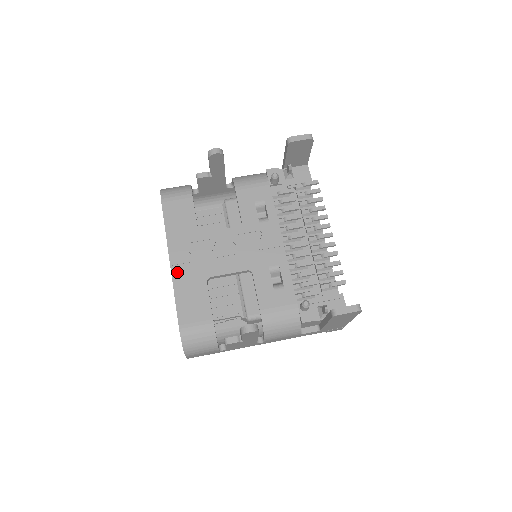
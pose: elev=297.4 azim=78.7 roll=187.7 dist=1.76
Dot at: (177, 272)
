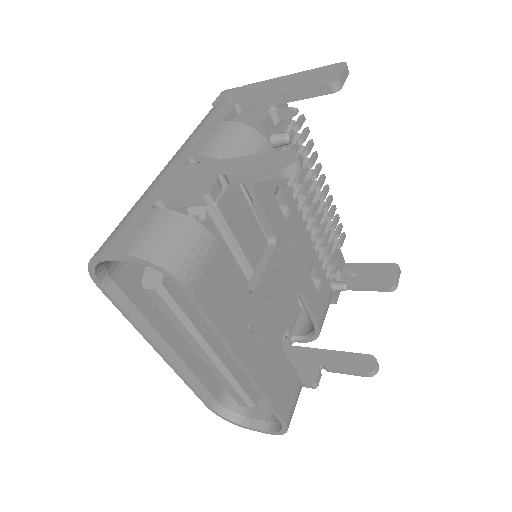
Dot at: (259, 373)
